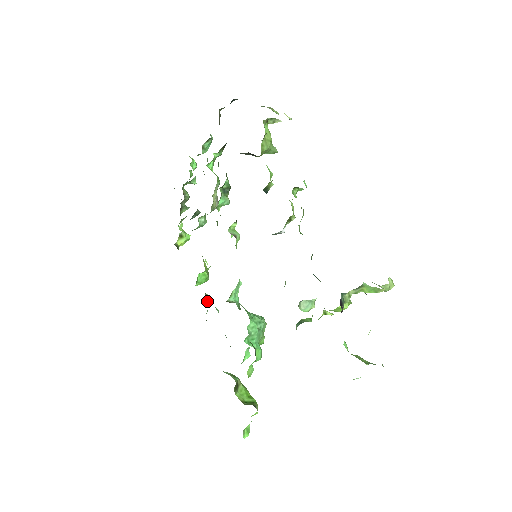
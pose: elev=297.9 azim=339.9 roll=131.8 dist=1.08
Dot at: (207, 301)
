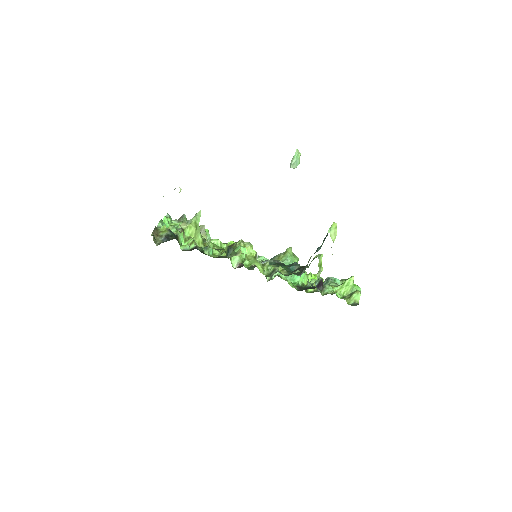
Dot at: occluded
